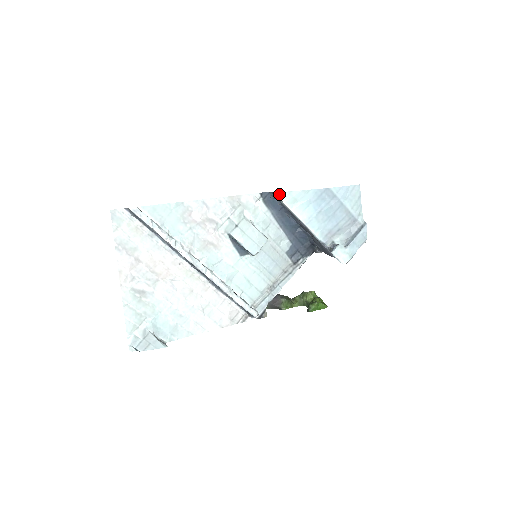
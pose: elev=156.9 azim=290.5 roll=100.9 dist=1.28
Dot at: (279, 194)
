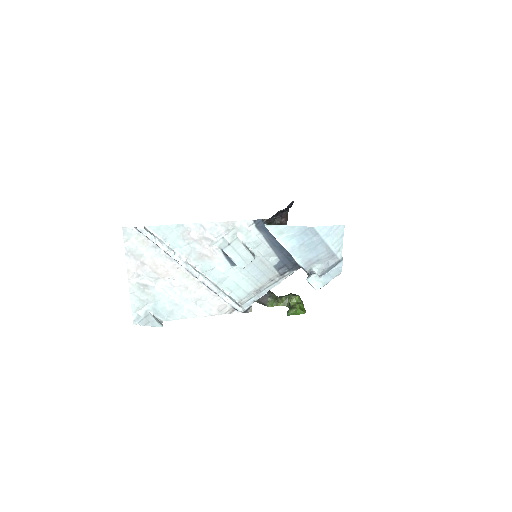
Dot at: (267, 226)
